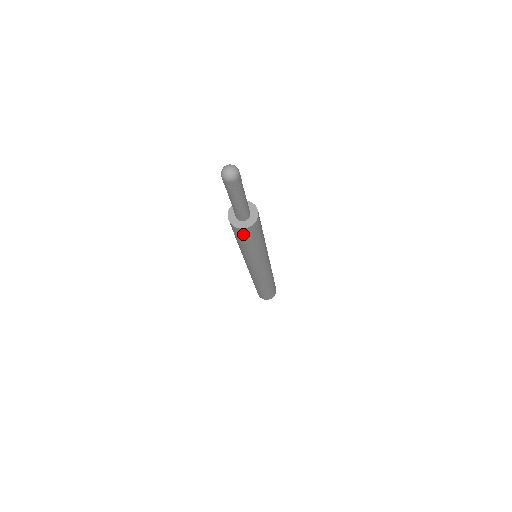
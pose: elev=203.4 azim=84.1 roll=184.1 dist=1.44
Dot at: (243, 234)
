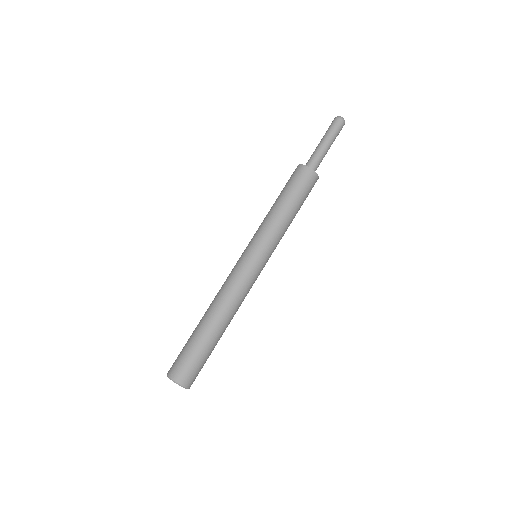
Dot at: (307, 180)
